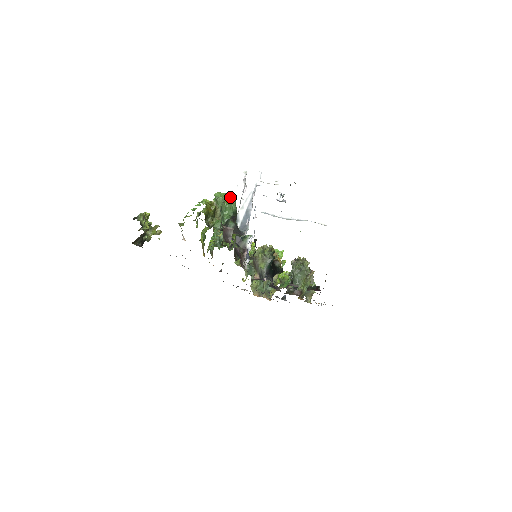
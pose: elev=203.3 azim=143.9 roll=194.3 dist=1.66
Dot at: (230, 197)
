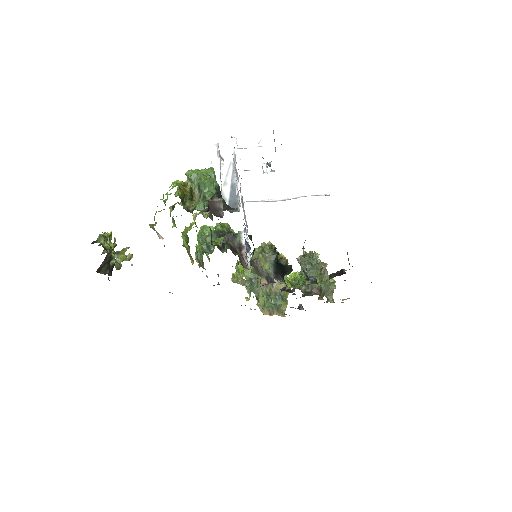
Dot at: (206, 171)
